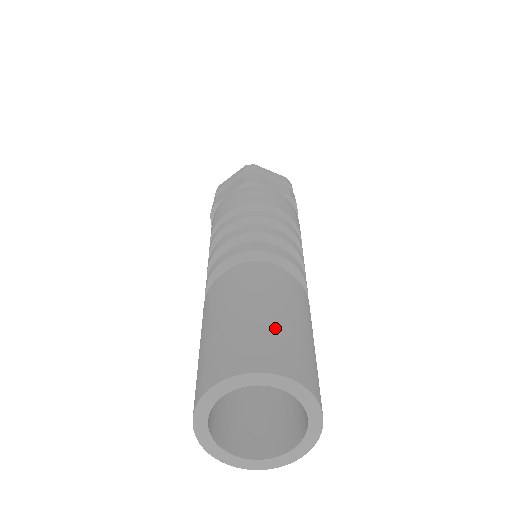
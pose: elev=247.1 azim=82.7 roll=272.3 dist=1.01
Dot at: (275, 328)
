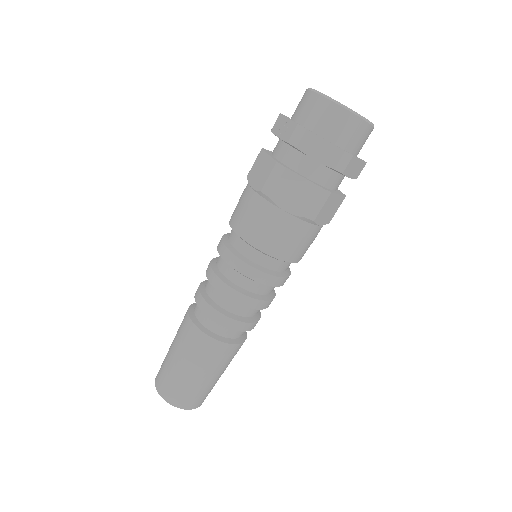
Dot at: (209, 388)
